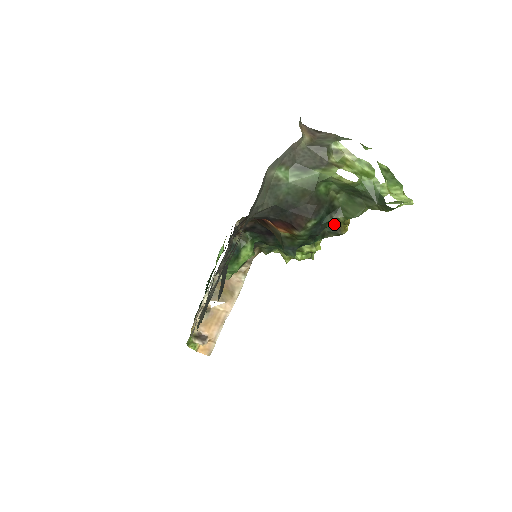
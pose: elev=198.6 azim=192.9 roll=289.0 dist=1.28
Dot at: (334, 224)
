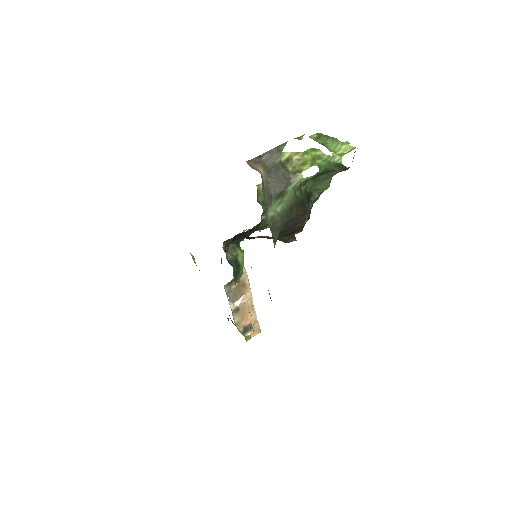
Dot at: occluded
